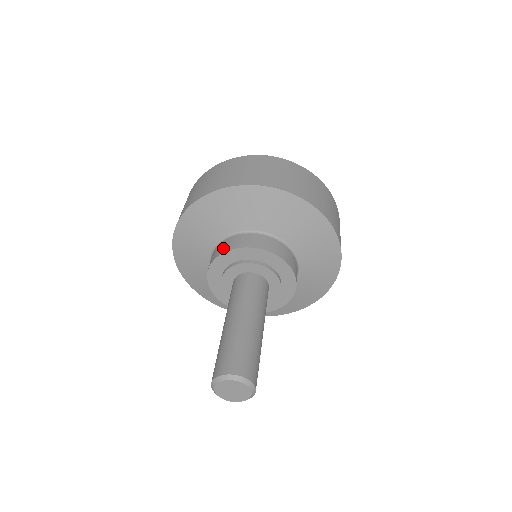
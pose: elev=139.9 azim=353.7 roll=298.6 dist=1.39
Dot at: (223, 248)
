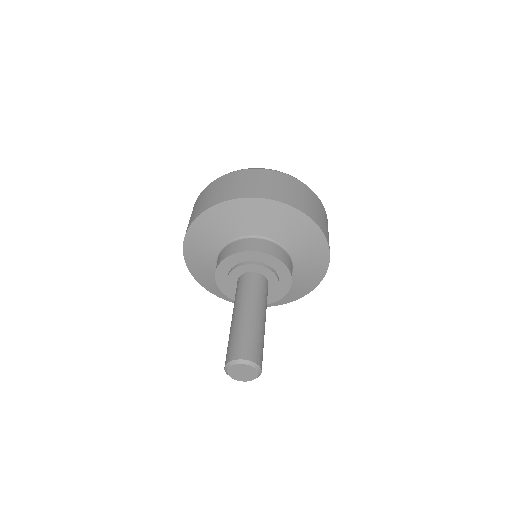
Dot at: (264, 248)
